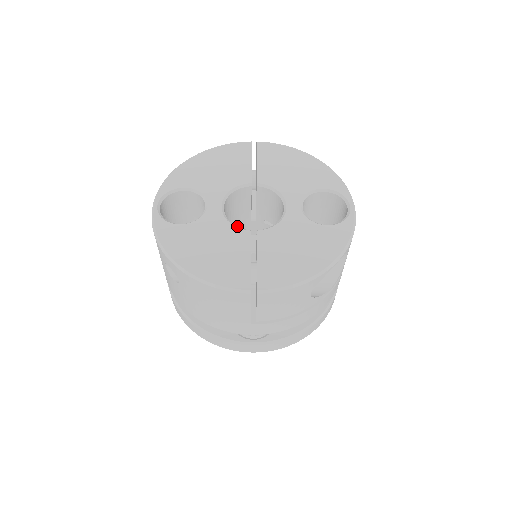
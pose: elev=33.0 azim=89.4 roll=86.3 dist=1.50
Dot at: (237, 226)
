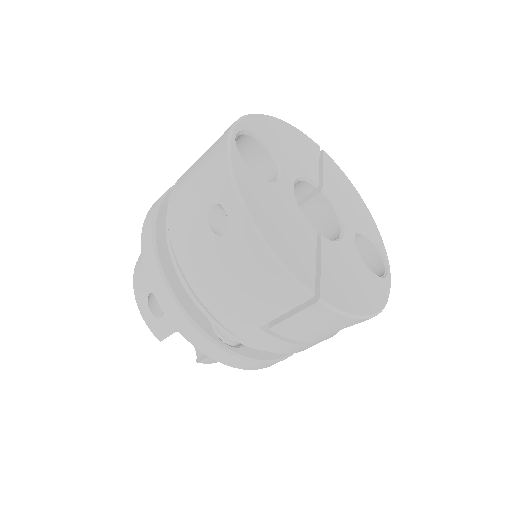
Dot at: occluded
